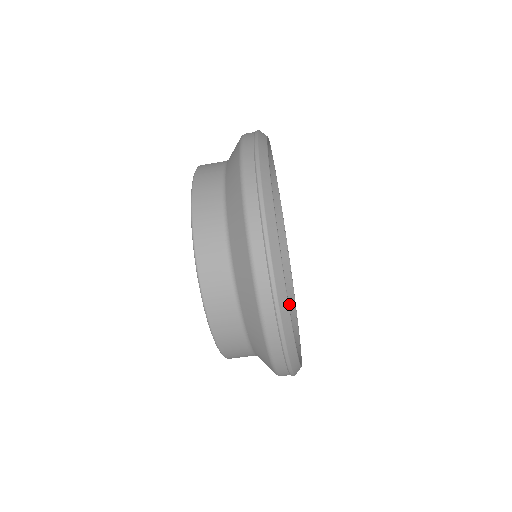
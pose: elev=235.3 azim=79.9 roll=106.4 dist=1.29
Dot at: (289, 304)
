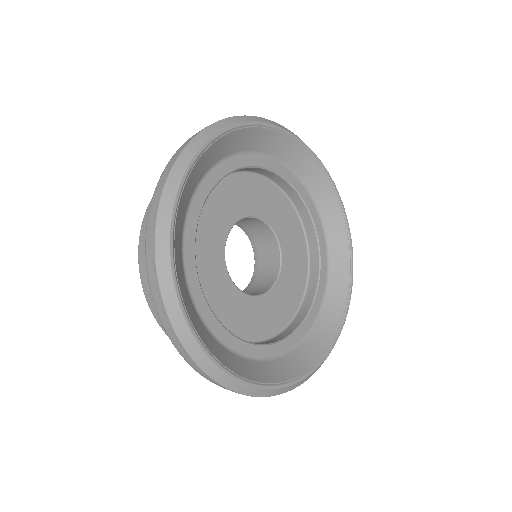
Dot at: (337, 228)
